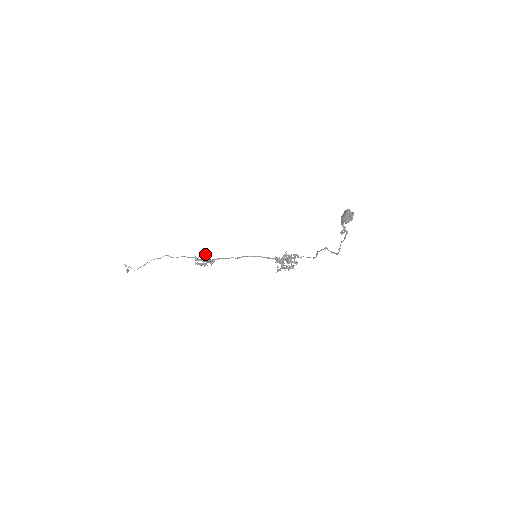
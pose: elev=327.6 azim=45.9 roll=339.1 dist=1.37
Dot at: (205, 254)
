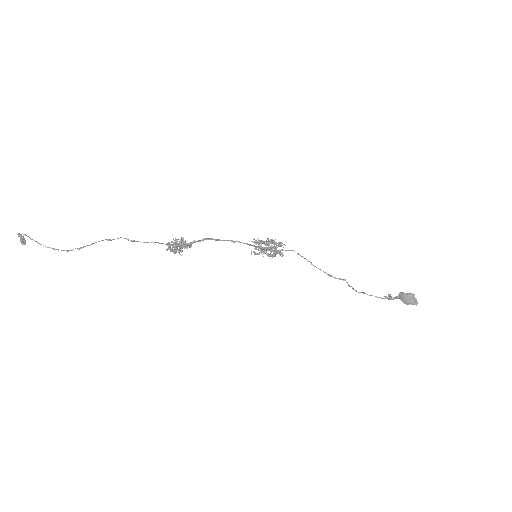
Dot at: (182, 238)
